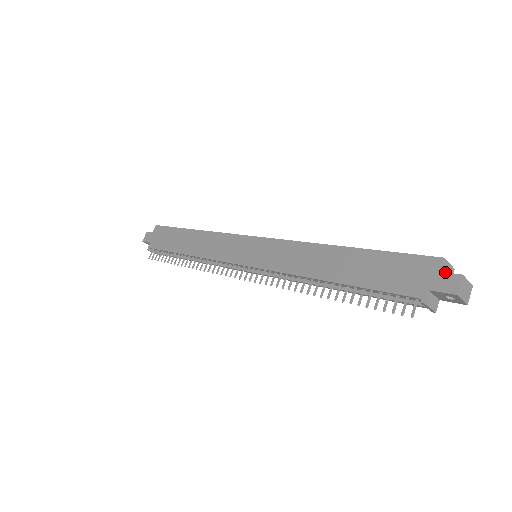
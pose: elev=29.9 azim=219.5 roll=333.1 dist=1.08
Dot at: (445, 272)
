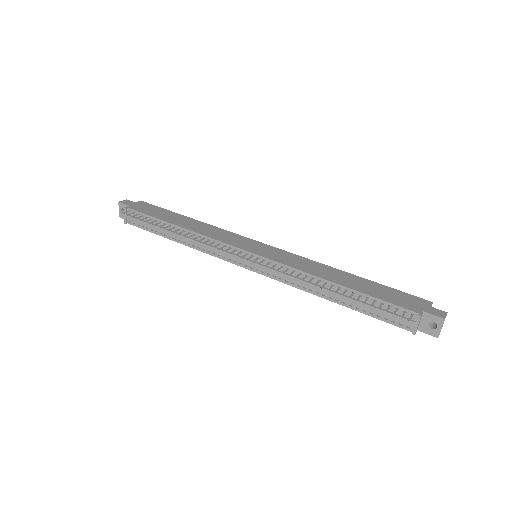
Dot at: (435, 308)
